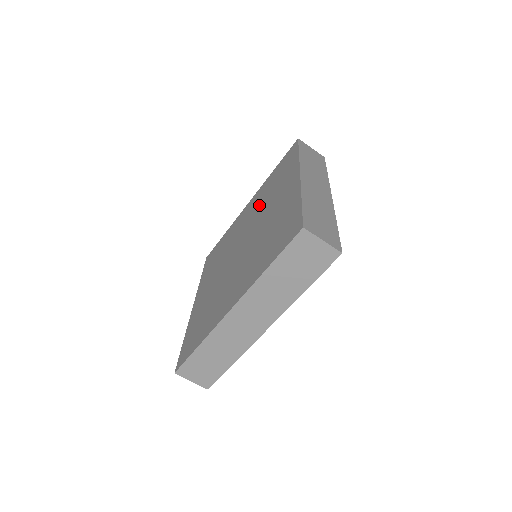
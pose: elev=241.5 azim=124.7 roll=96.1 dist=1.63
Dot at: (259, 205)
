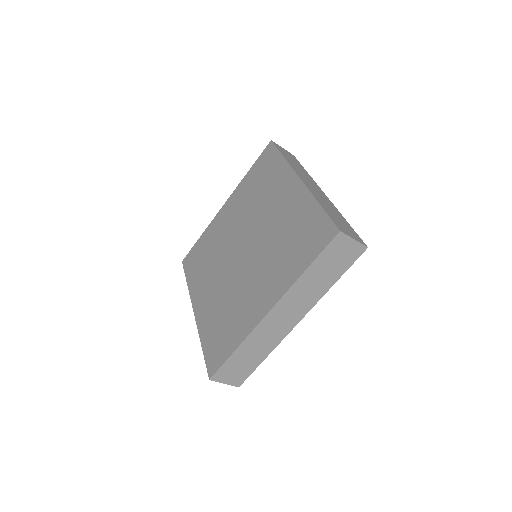
Dot at: (277, 231)
